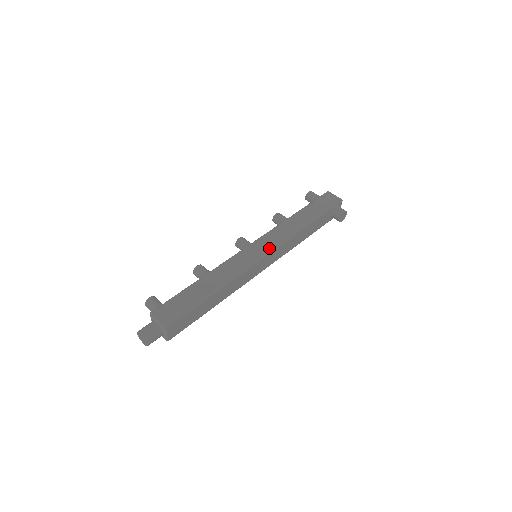
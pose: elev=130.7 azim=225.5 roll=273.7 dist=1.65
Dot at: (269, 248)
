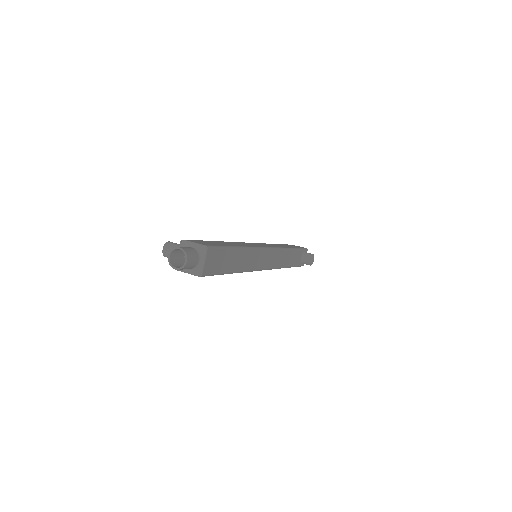
Dot at: (270, 246)
